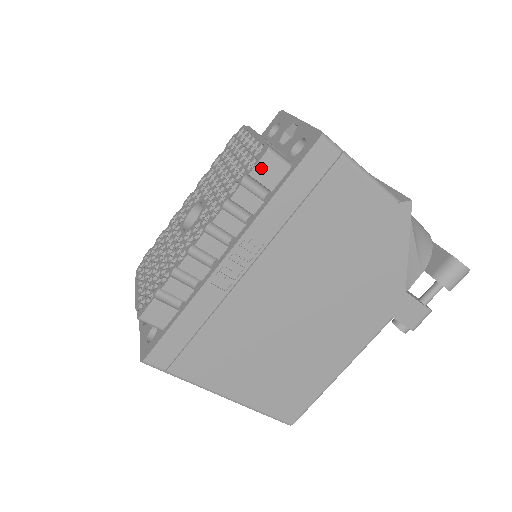
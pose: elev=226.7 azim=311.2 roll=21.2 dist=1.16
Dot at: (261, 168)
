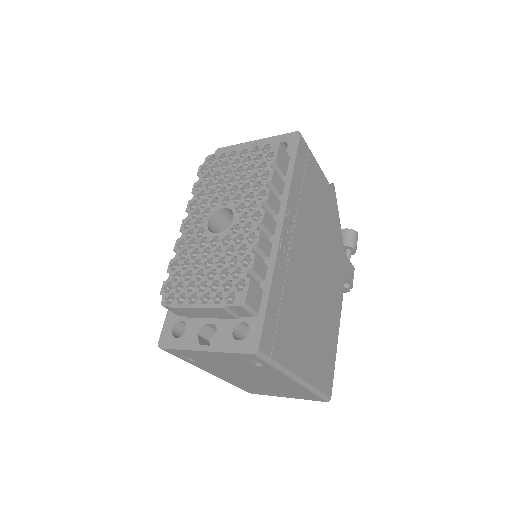
Dot at: (280, 156)
